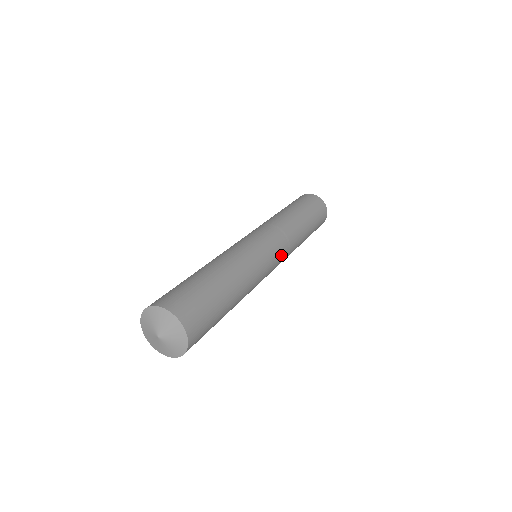
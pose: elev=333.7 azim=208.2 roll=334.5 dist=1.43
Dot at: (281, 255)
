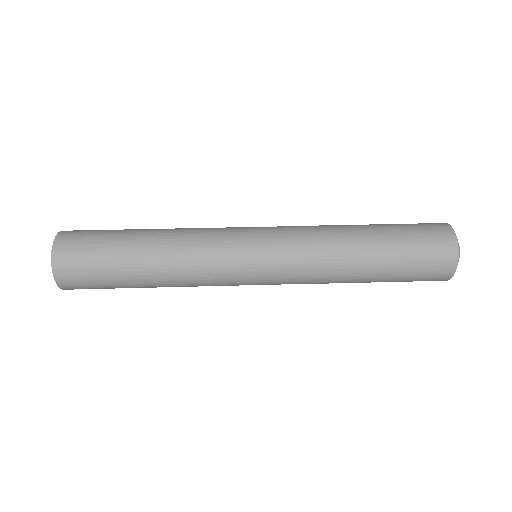
Dot at: (274, 284)
